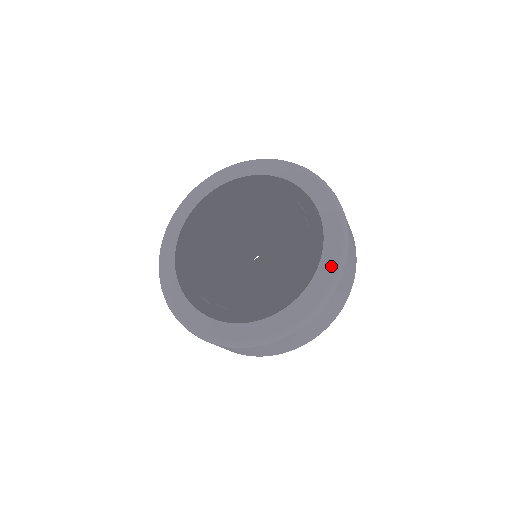
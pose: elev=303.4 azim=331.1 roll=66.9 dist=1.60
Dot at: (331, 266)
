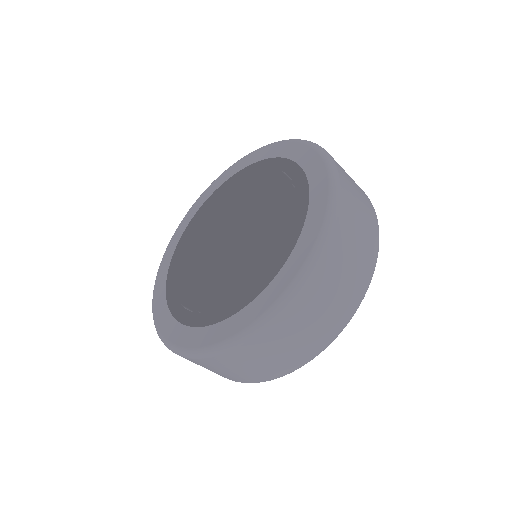
Dot at: (319, 169)
